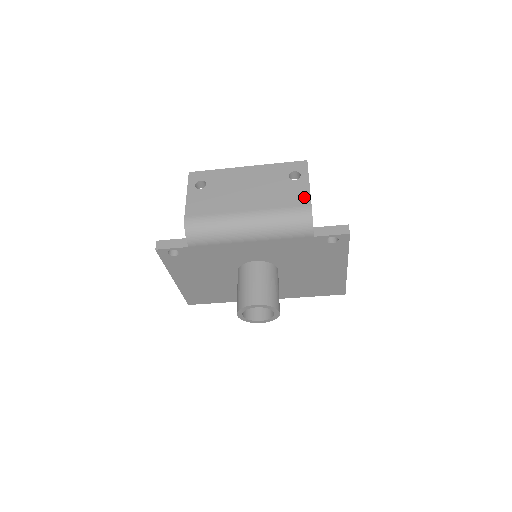
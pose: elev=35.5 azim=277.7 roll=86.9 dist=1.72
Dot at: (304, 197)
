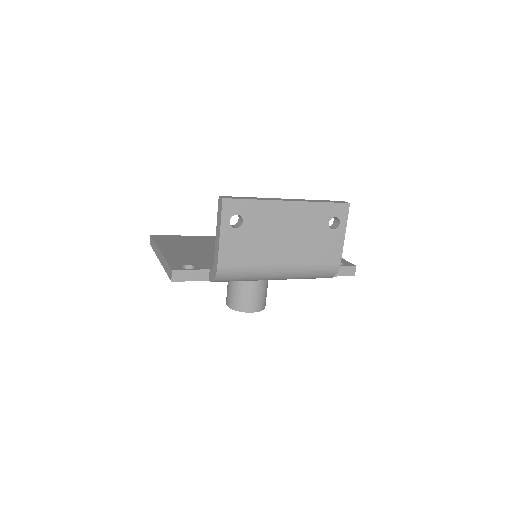
Dot at: (337, 253)
